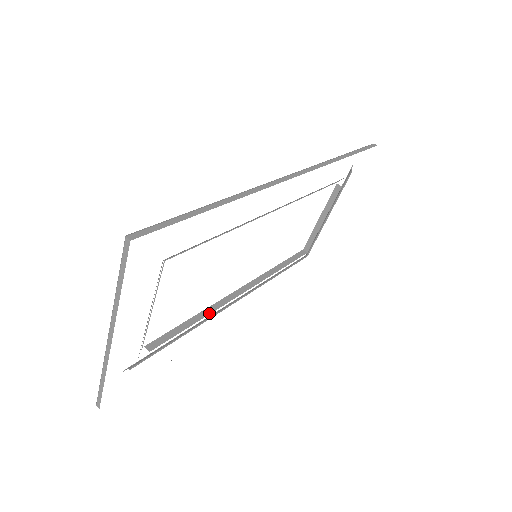
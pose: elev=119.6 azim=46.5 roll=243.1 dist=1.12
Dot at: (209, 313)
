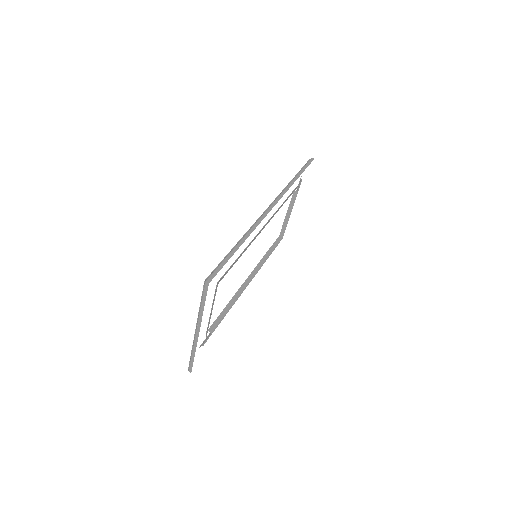
Dot at: (236, 299)
